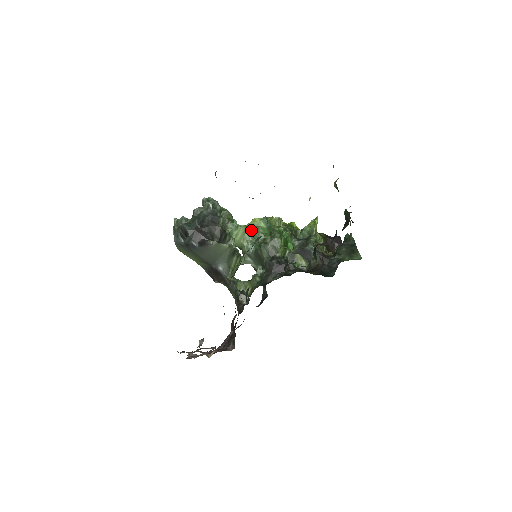
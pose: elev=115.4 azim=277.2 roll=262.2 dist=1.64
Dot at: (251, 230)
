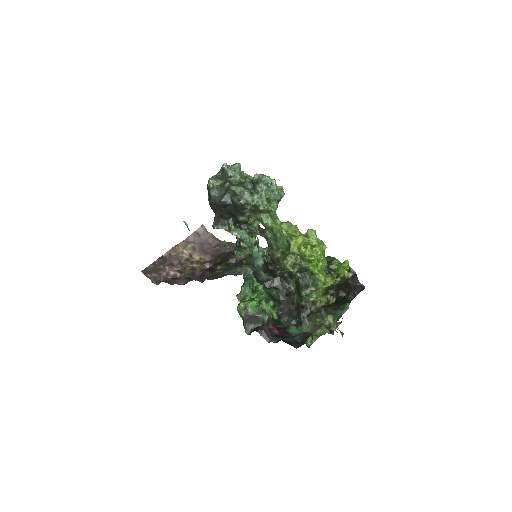
Dot at: (274, 234)
